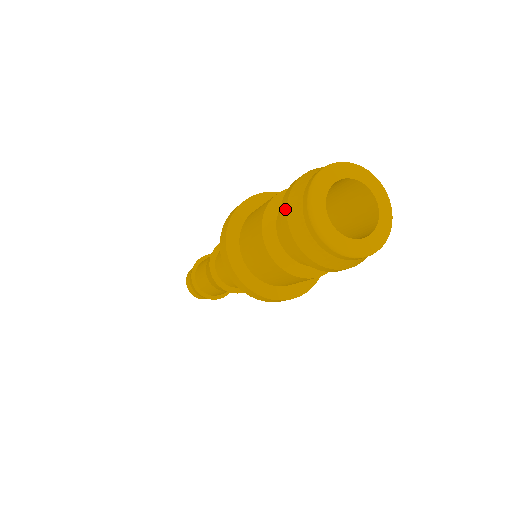
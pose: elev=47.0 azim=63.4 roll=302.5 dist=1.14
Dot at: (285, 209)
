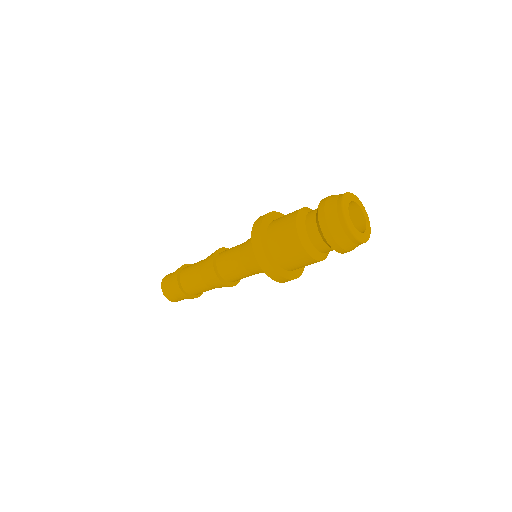
Dot at: (328, 231)
